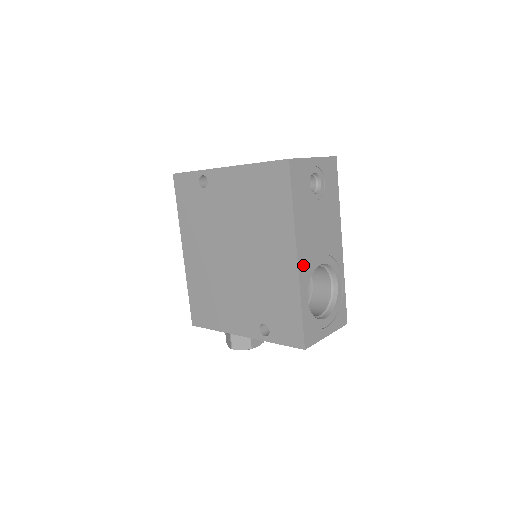
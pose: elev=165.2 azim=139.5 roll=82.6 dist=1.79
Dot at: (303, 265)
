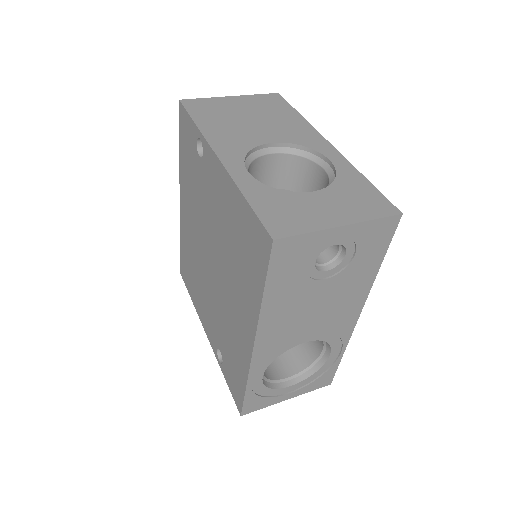
Dot at: (264, 351)
